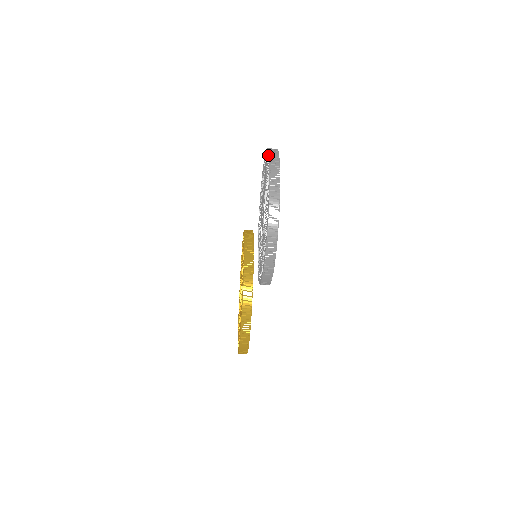
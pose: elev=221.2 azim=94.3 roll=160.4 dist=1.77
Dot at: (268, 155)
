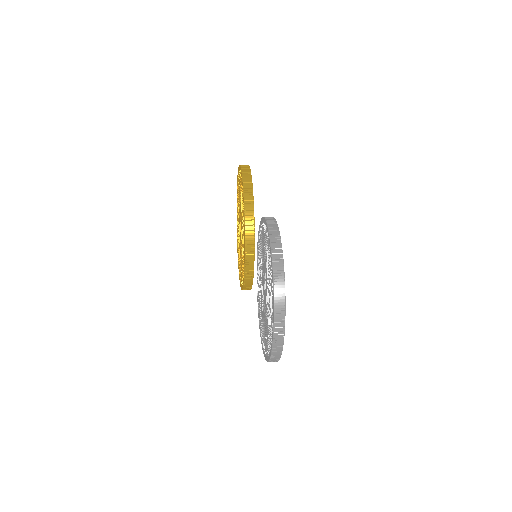
Dot at: (270, 350)
